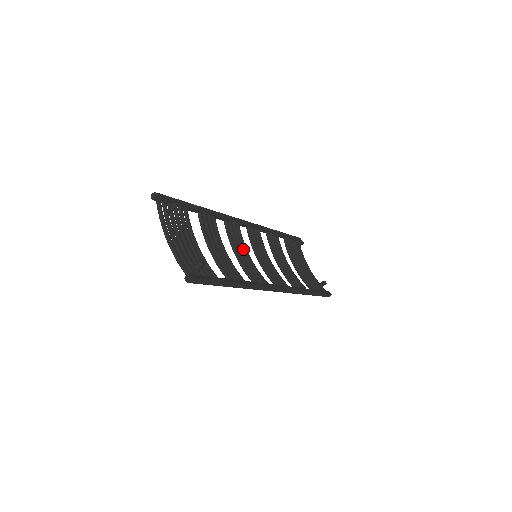
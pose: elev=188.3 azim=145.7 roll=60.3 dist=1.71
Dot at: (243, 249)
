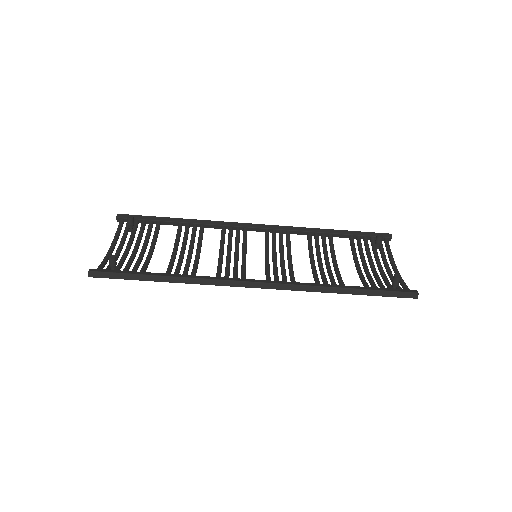
Dot at: (237, 251)
